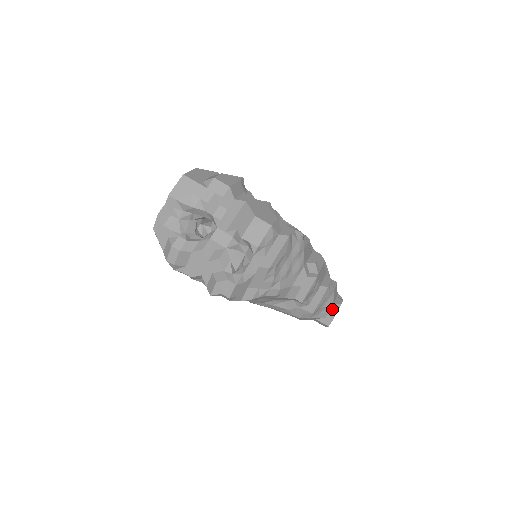
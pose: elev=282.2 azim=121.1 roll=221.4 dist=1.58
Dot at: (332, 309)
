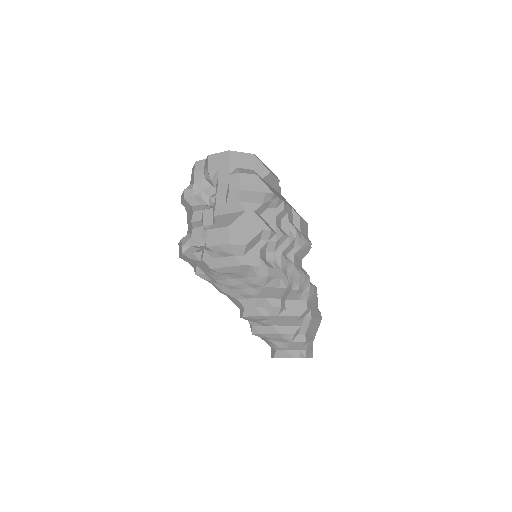
Dot at: (281, 351)
